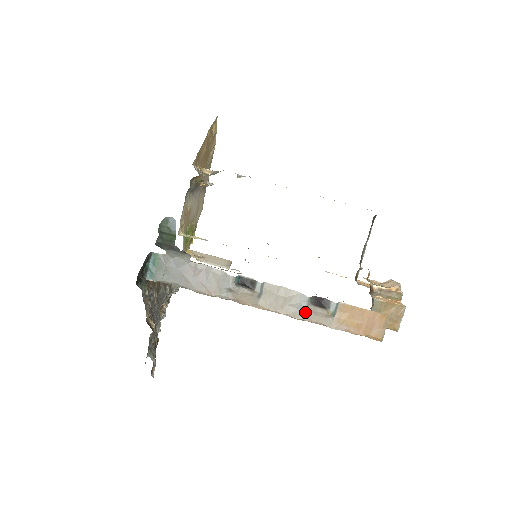
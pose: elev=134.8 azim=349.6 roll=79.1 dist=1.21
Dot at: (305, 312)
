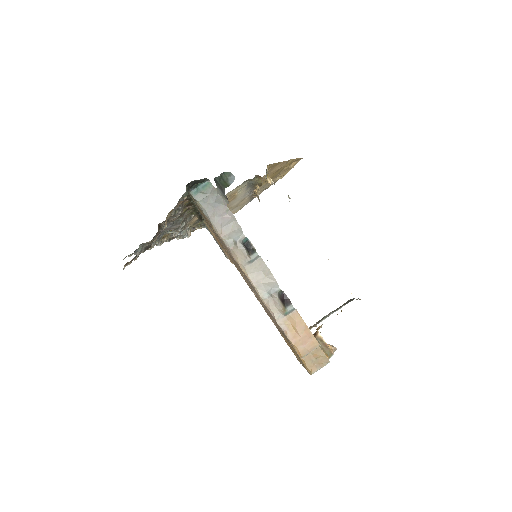
Dot at: (269, 297)
